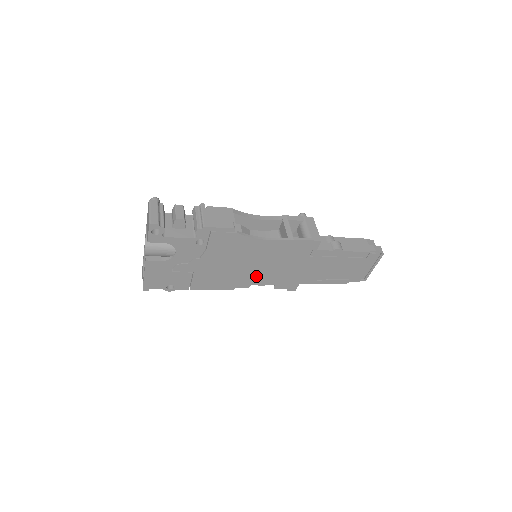
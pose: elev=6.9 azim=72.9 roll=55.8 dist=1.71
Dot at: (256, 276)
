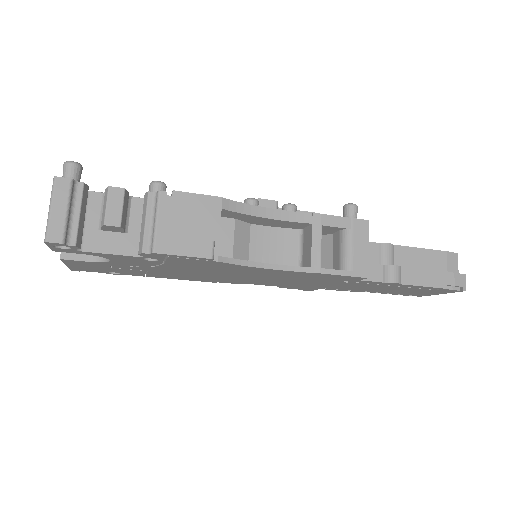
Dot at: (251, 281)
